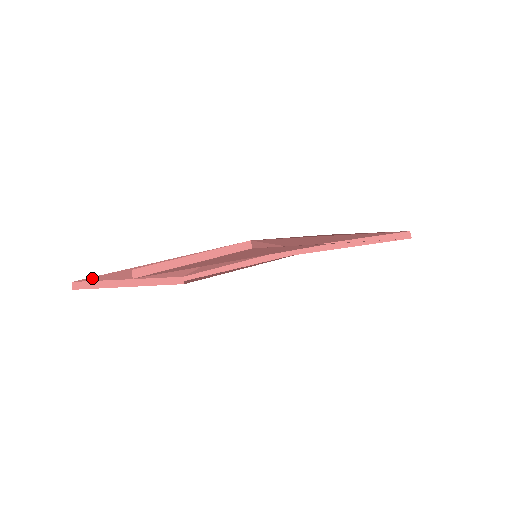
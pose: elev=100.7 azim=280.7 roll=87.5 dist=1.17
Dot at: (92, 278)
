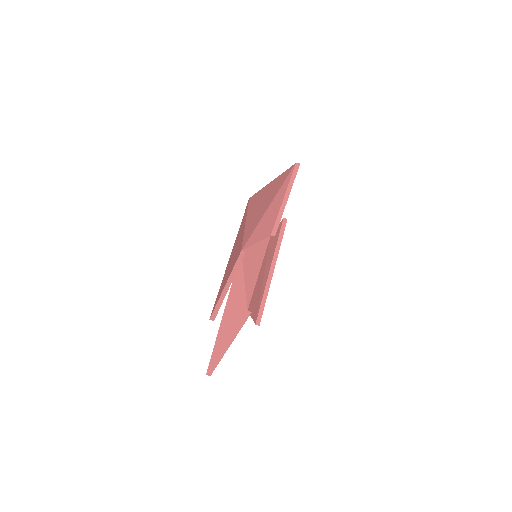
Dot at: (211, 360)
